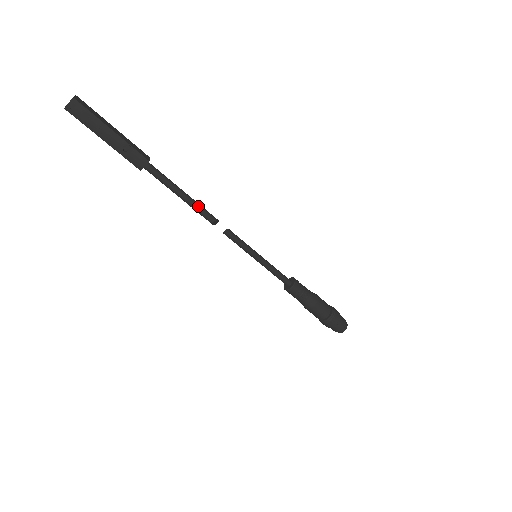
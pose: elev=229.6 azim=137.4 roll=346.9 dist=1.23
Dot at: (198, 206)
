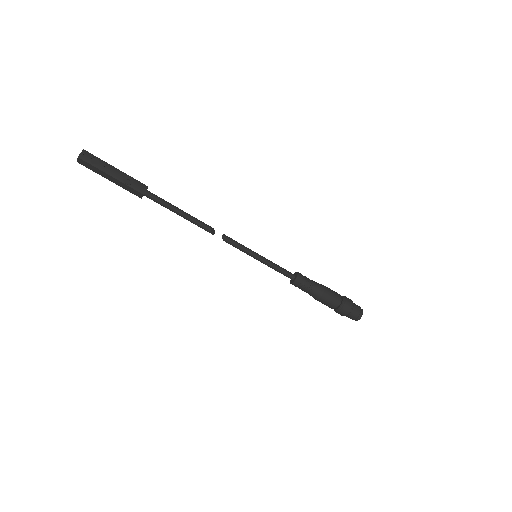
Dot at: (195, 218)
